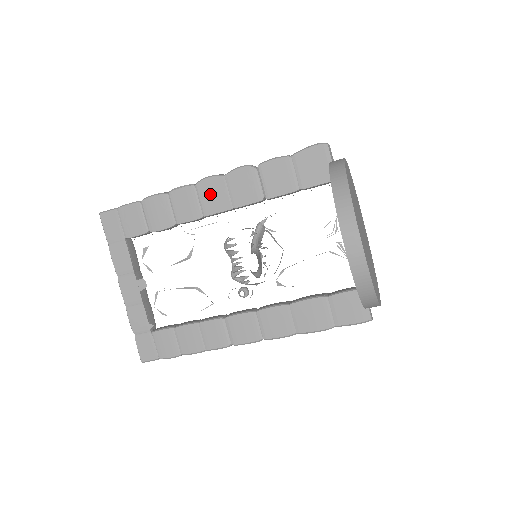
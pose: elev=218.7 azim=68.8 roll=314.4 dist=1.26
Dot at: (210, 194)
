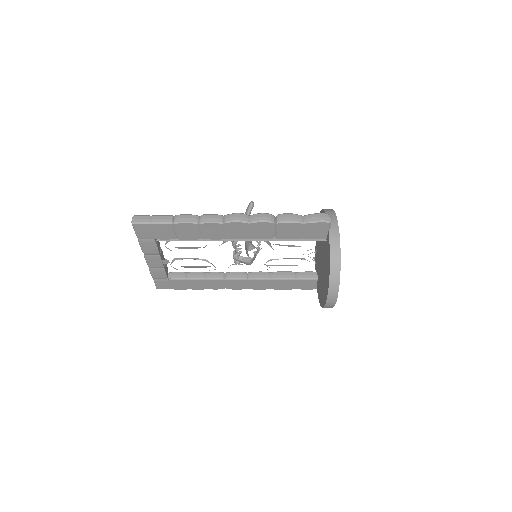
Dot at: (234, 230)
